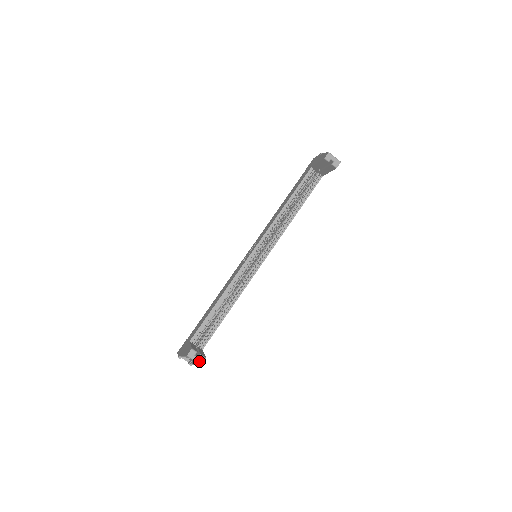
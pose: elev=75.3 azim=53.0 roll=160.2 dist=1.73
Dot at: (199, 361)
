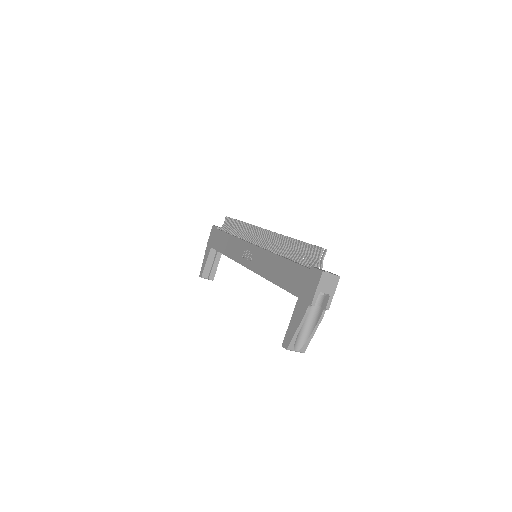
Dot at: occluded
